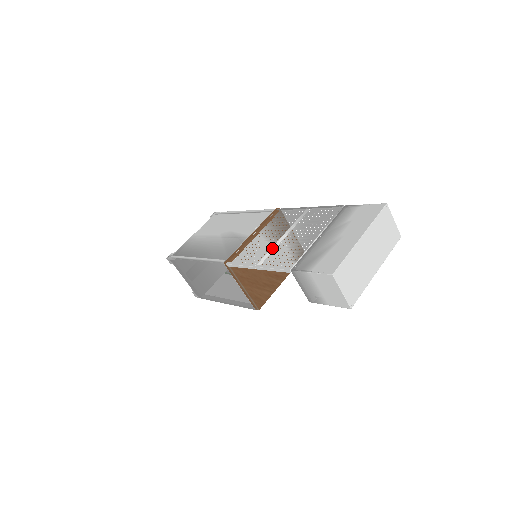
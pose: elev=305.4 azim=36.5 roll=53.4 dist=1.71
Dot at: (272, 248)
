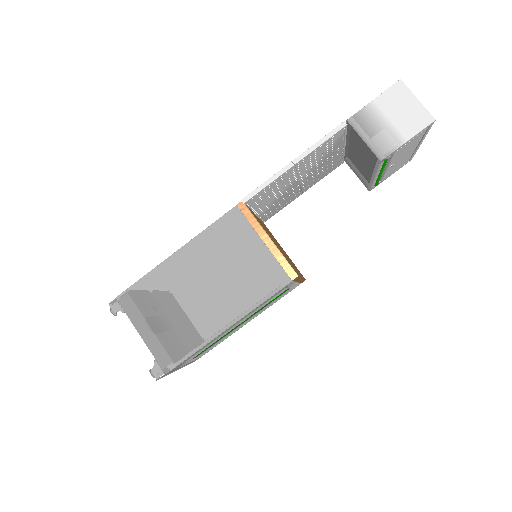
Dot at: occluded
